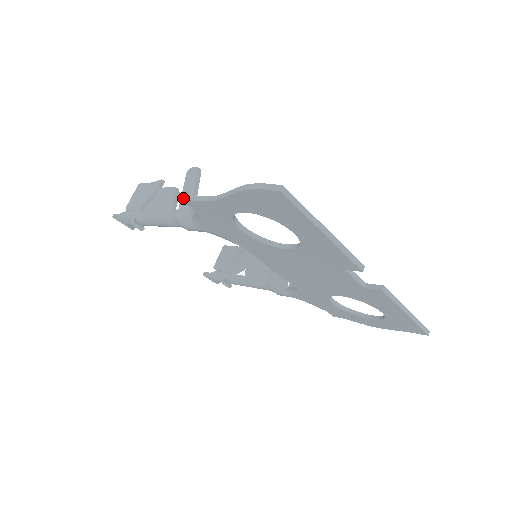
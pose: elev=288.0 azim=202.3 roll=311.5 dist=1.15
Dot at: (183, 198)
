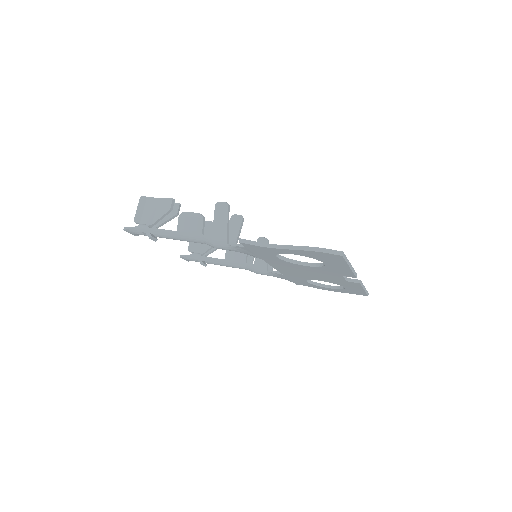
Dot at: (244, 243)
